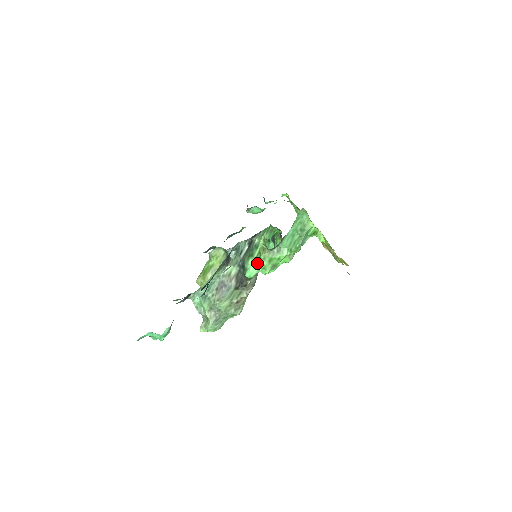
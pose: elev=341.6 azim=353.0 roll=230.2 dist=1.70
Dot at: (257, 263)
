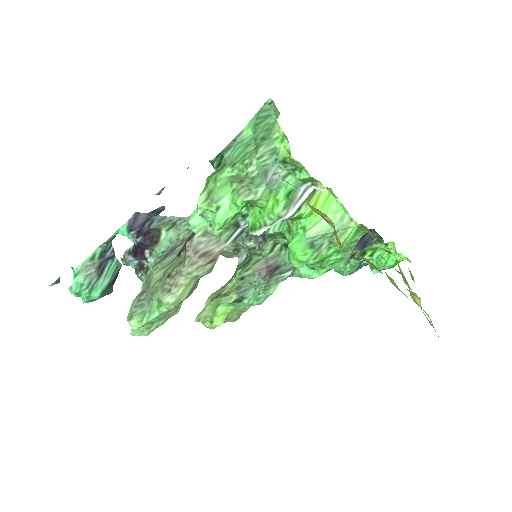
Dot at: occluded
